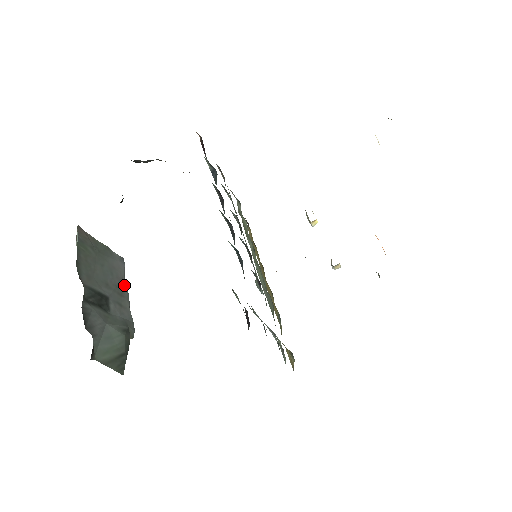
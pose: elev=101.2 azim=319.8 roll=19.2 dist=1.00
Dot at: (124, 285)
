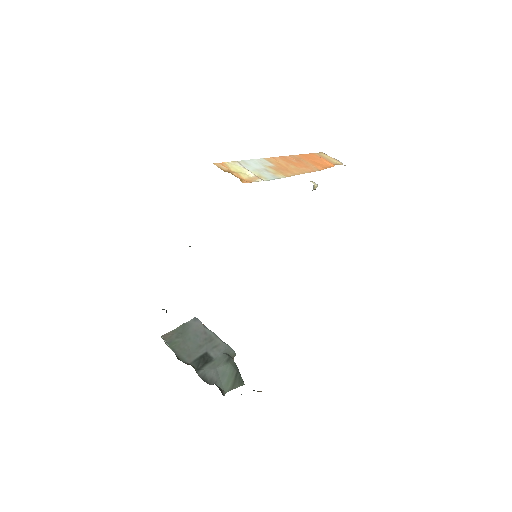
Dot at: (208, 332)
